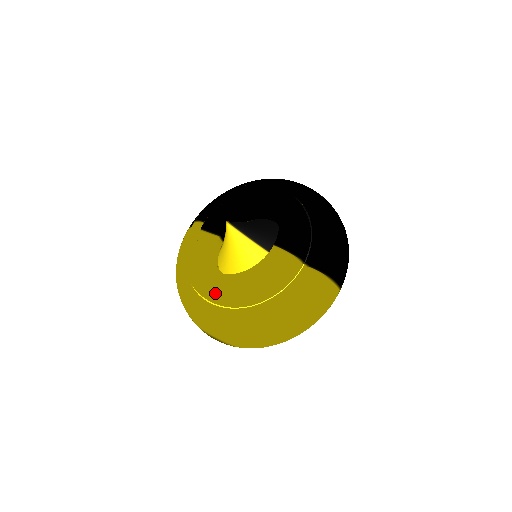
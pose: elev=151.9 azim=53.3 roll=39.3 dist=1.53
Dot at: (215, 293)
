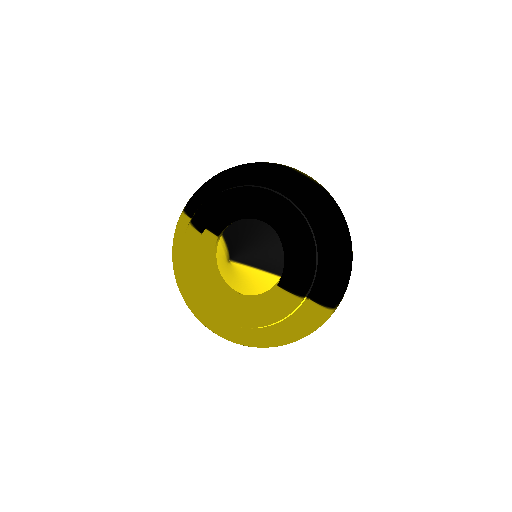
Dot at: (216, 315)
